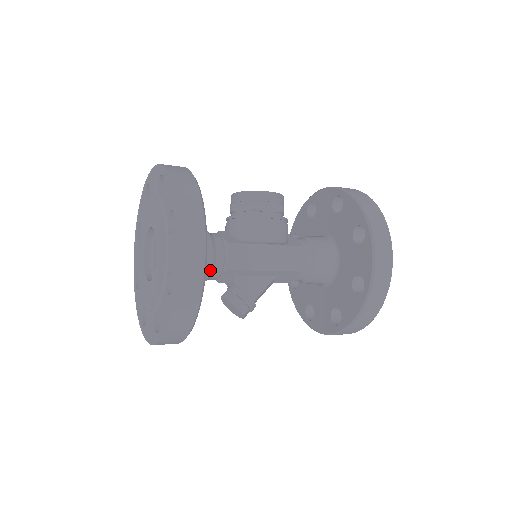
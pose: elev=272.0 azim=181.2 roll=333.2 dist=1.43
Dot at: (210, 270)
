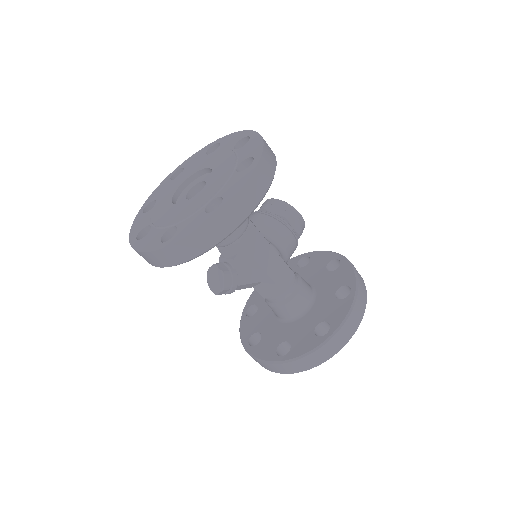
Dot at: occluded
